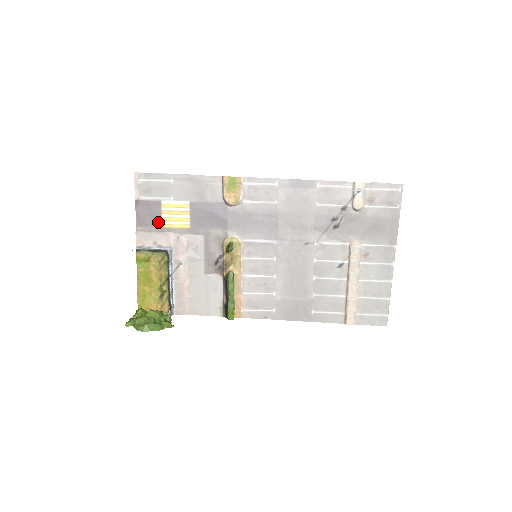
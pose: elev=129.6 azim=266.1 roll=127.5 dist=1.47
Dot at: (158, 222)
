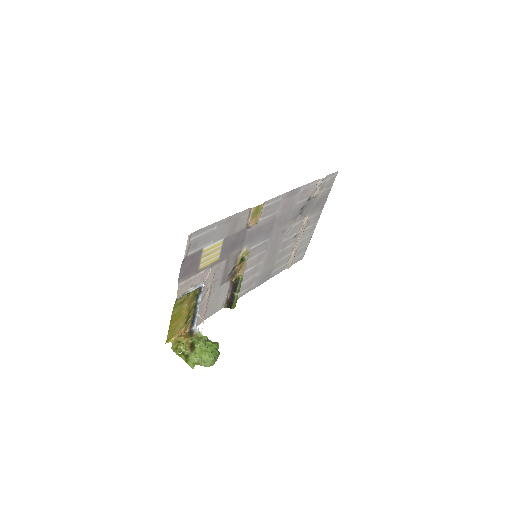
Dot at: (196, 267)
